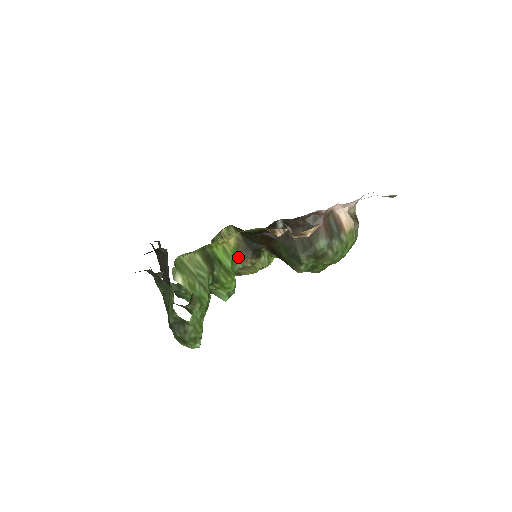
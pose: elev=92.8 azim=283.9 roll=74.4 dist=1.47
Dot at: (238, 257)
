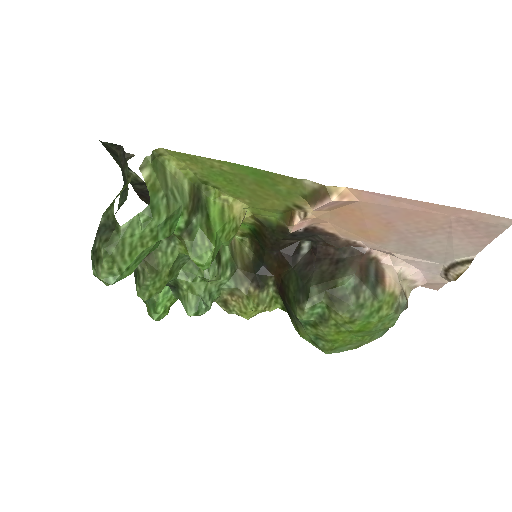
Dot at: (235, 272)
